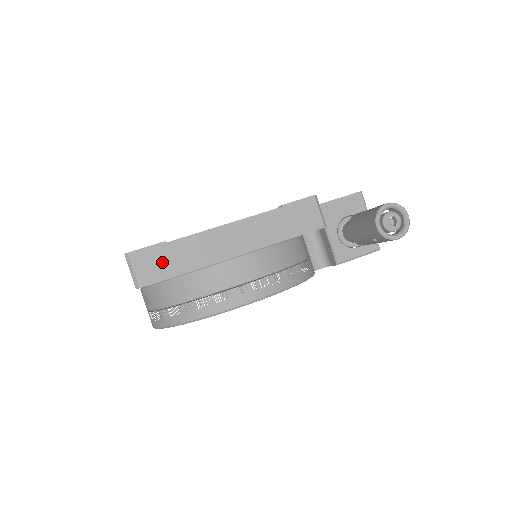
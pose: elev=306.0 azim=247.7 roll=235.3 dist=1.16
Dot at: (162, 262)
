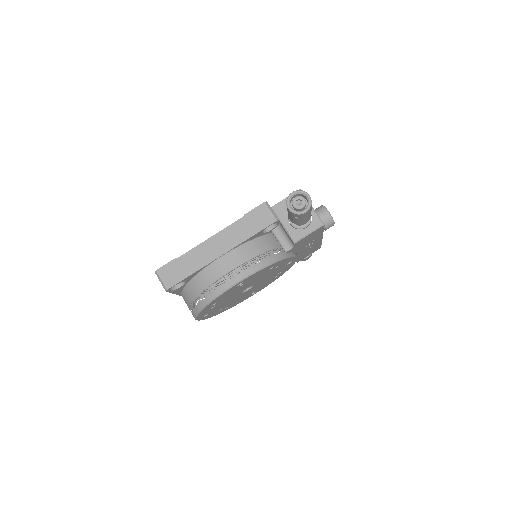
Dot at: (177, 271)
